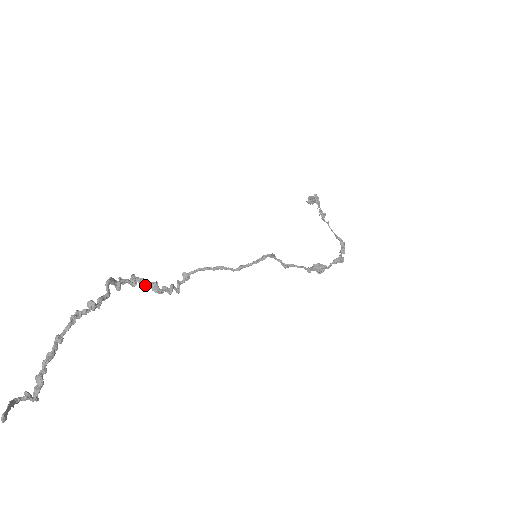
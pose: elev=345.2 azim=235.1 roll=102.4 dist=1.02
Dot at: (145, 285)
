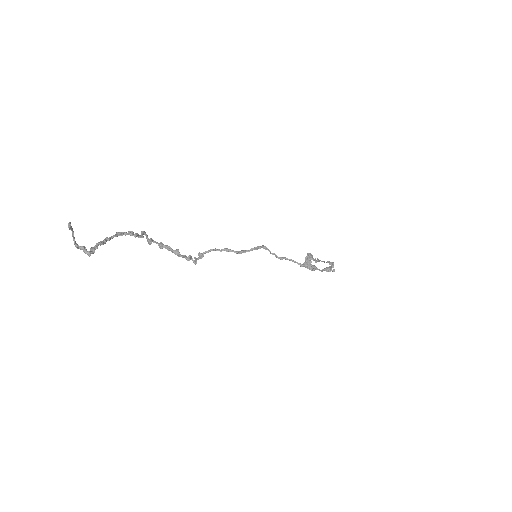
Dot at: (170, 249)
